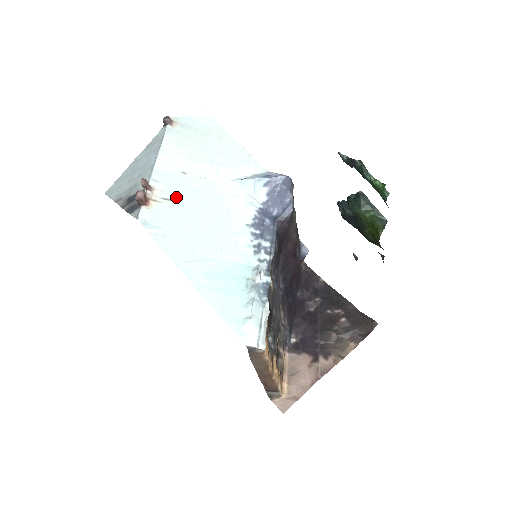
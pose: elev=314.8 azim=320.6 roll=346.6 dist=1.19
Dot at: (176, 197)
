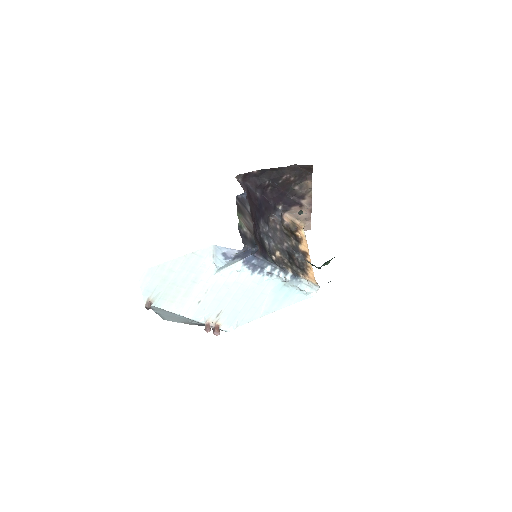
Dot at: (218, 310)
